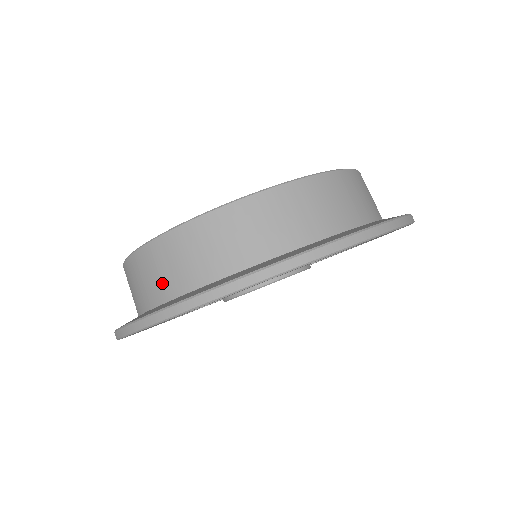
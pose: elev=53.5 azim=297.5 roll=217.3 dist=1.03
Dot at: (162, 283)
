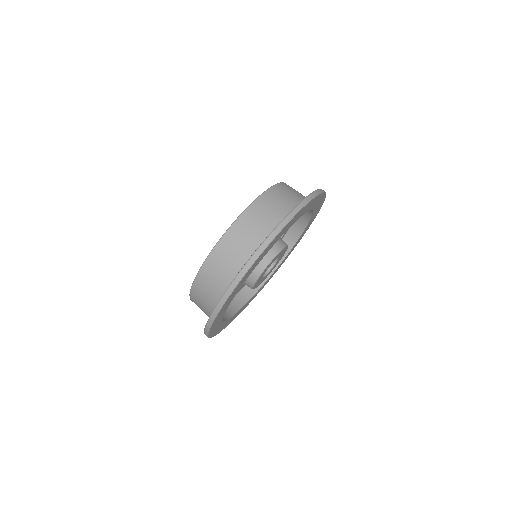
Dot at: (229, 267)
